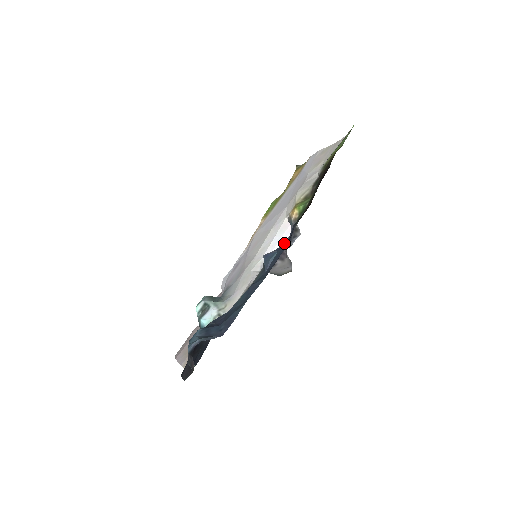
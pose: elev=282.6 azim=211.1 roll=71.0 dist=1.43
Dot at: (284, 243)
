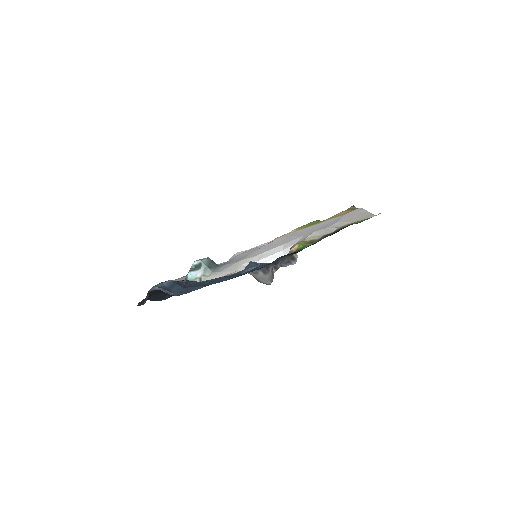
Dot at: occluded
